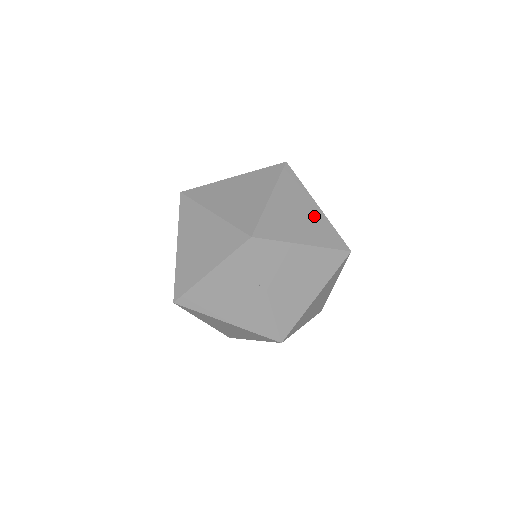
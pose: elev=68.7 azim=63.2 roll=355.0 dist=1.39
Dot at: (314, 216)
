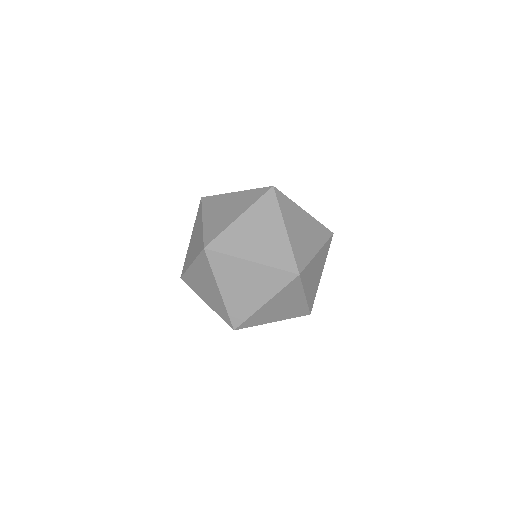
Dot at: occluded
